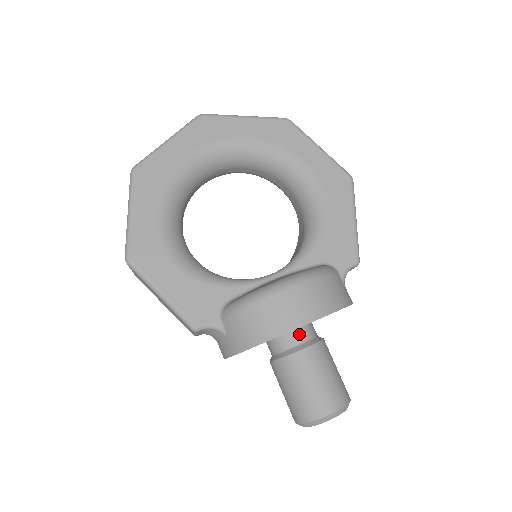
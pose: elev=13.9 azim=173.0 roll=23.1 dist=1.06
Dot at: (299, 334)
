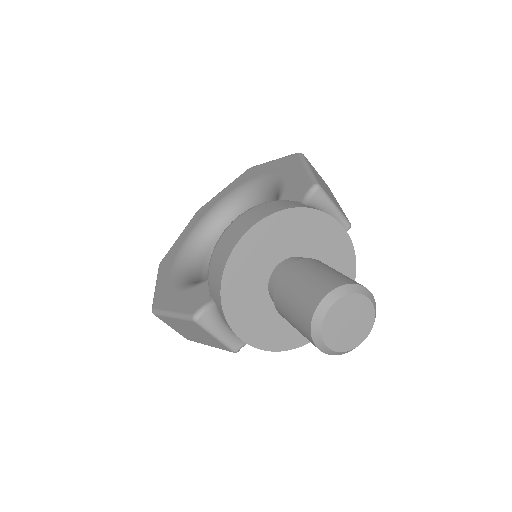
Dot at: (282, 266)
